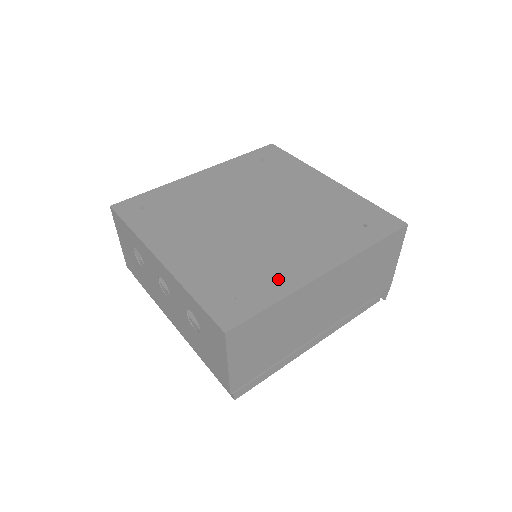
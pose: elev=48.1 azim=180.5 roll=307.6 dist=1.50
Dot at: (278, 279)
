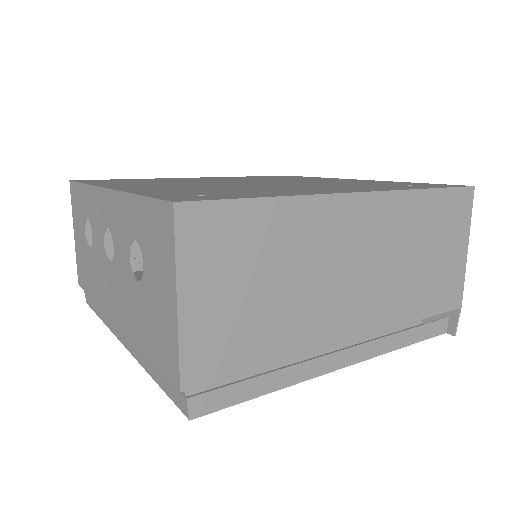
Dot at: (279, 192)
